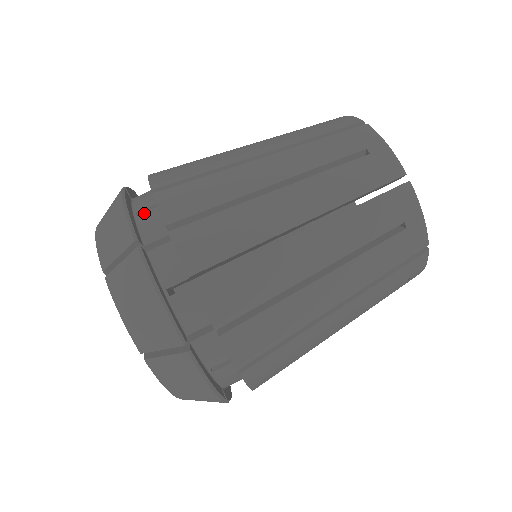
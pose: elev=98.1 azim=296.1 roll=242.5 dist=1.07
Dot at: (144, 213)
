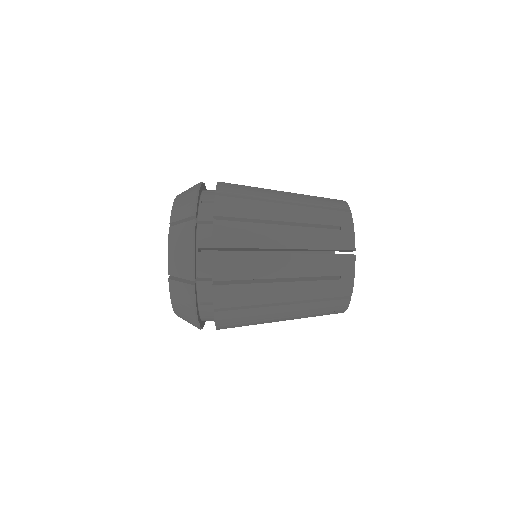
Dot at: (205, 203)
